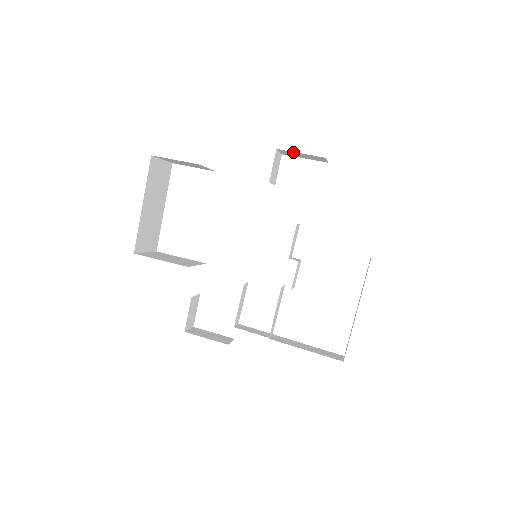
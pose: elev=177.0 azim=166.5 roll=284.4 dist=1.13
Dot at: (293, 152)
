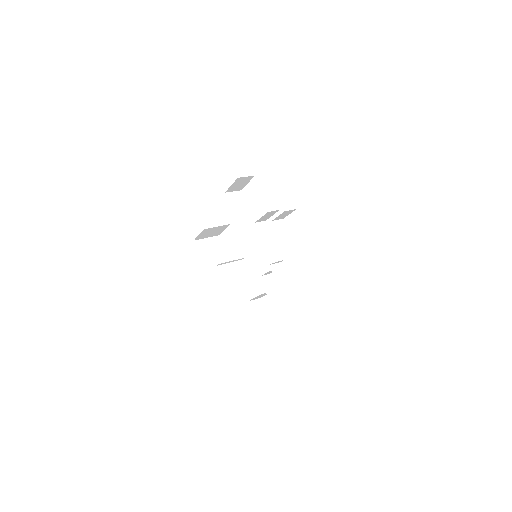
Dot at: (231, 188)
